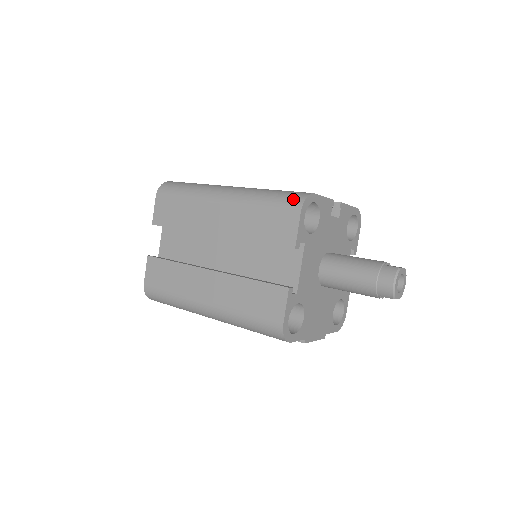
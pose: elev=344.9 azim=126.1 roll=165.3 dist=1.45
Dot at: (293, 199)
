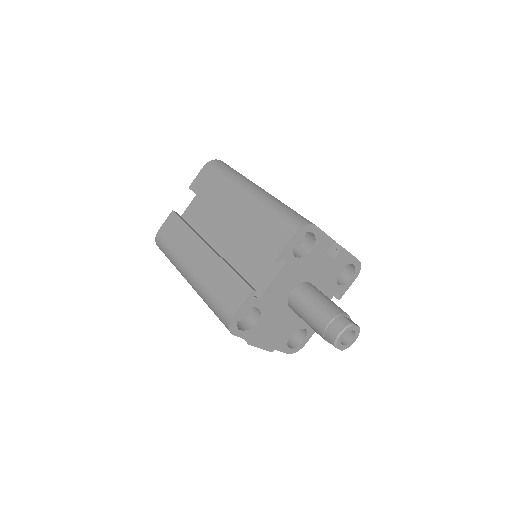
Dot at: (295, 221)
